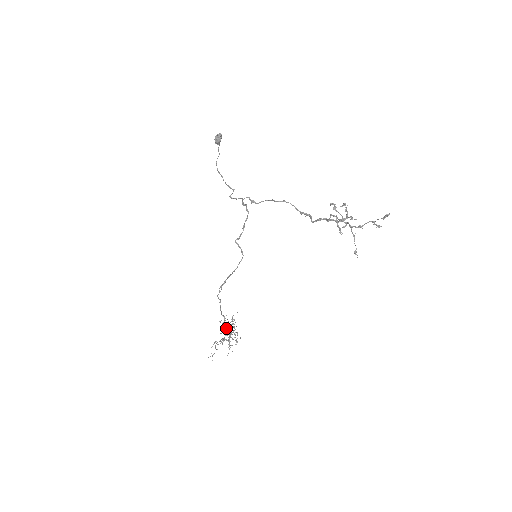
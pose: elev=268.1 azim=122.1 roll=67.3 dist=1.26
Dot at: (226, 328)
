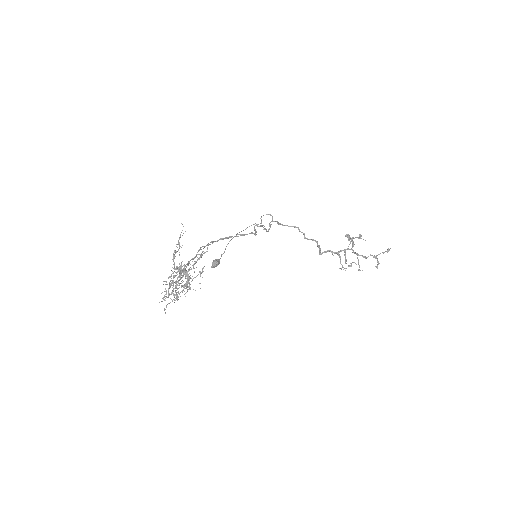
Dot at: occluded
